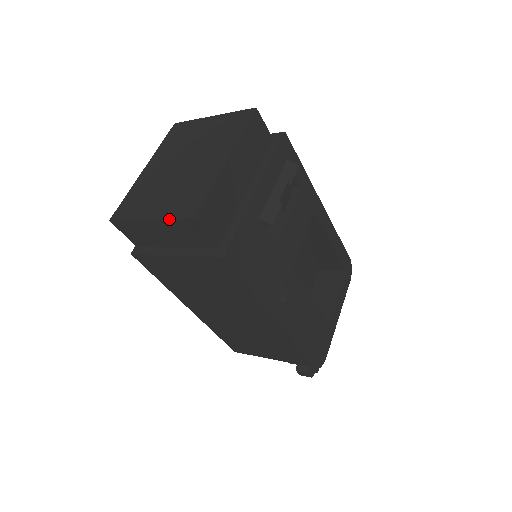
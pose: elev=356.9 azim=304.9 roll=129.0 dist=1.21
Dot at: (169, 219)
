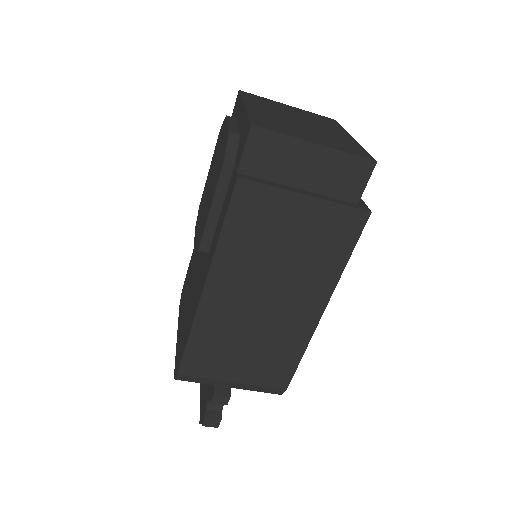
Dot at: (345, 152)
